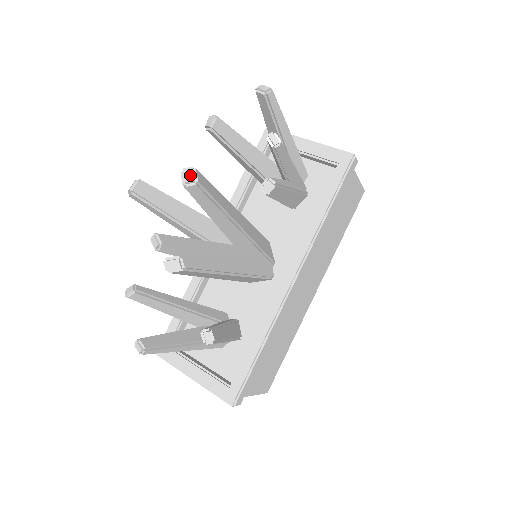
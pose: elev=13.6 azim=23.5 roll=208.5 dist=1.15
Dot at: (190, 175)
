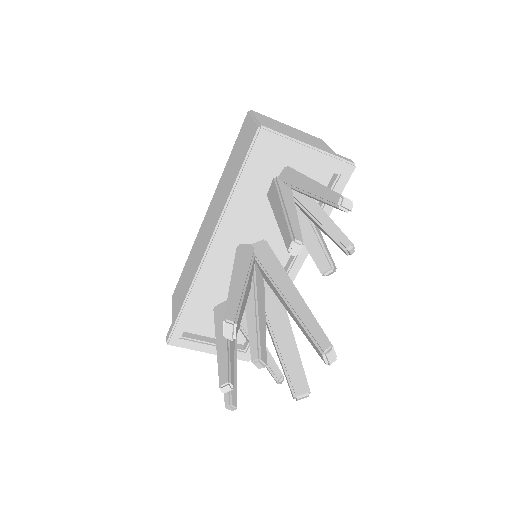
Dot at: (333, 357)
